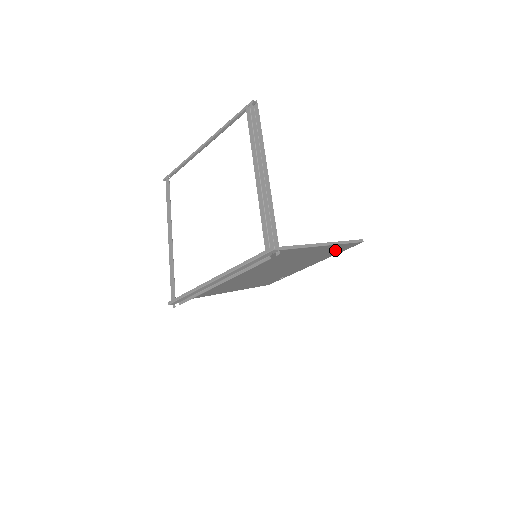
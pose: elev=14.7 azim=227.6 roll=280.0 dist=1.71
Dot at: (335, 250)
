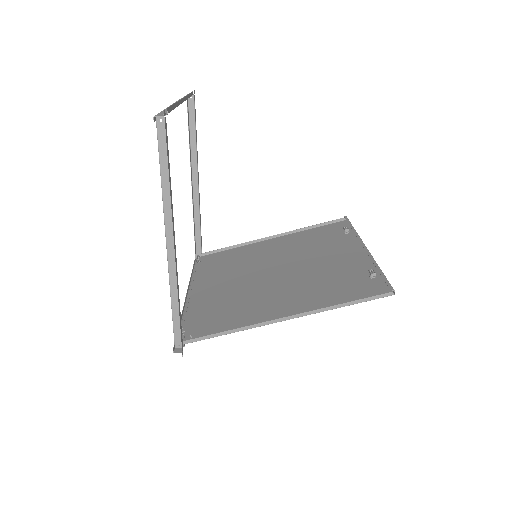
Dot at: (350, 288)
